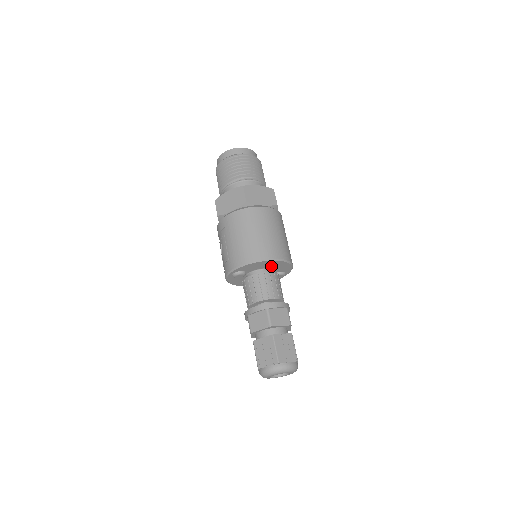
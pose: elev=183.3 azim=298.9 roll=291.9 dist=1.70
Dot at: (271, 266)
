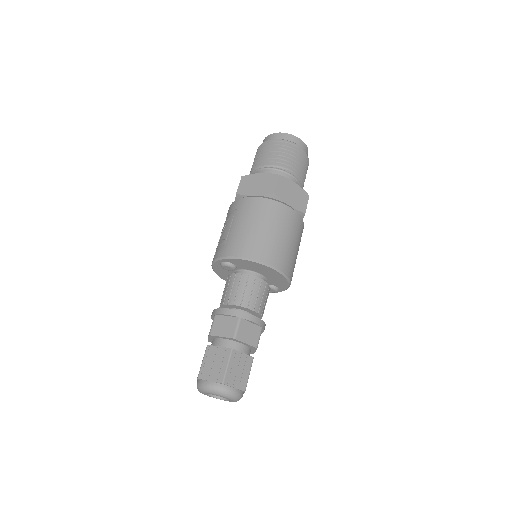
Dot at: (267, 274)
